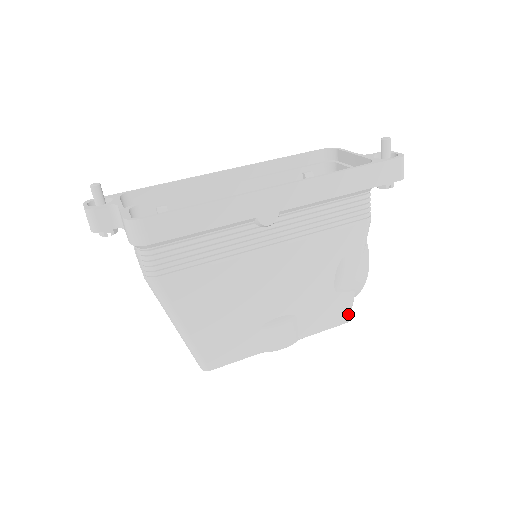
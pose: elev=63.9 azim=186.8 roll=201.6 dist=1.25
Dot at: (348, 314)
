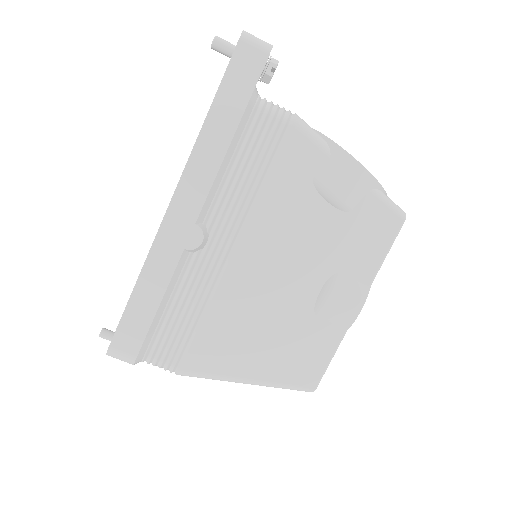
Dot at: (394, 213)
